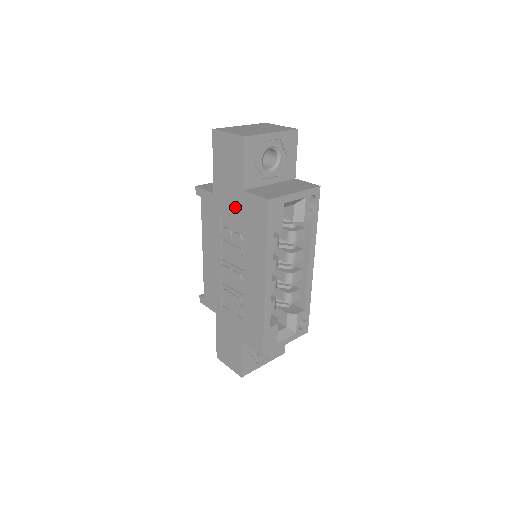
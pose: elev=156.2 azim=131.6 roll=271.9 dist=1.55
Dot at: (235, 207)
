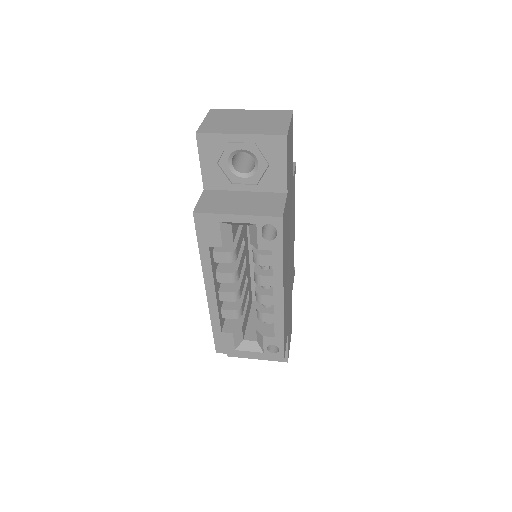
Dot at: occluded
